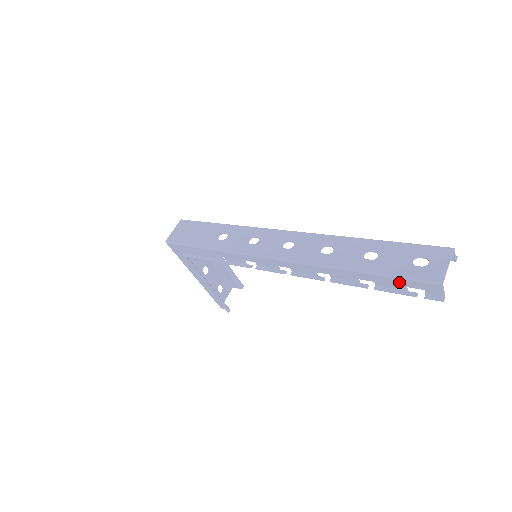
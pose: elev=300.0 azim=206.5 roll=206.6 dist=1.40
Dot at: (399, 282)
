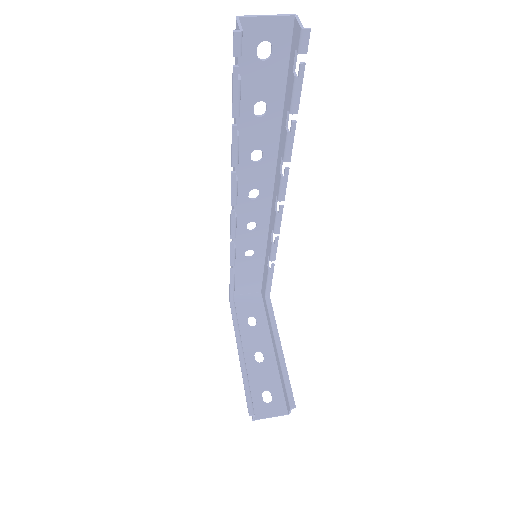
Dot at: occluded
